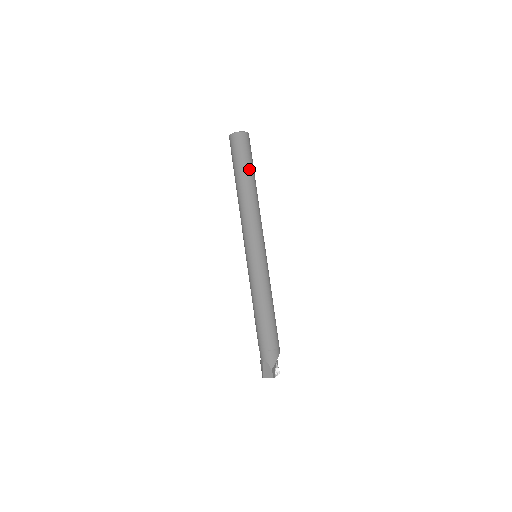
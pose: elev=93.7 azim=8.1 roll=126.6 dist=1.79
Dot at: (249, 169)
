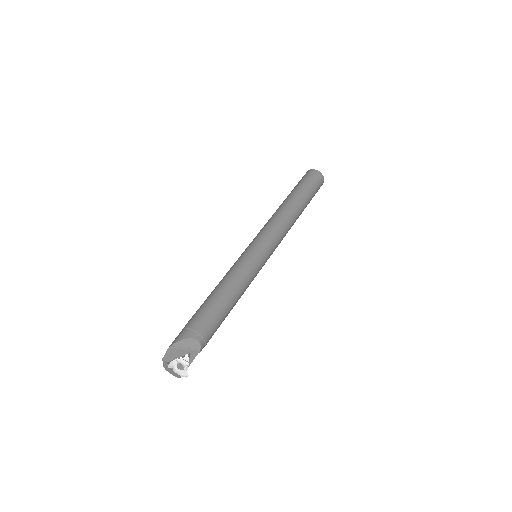
Dot at: (297, 190)
